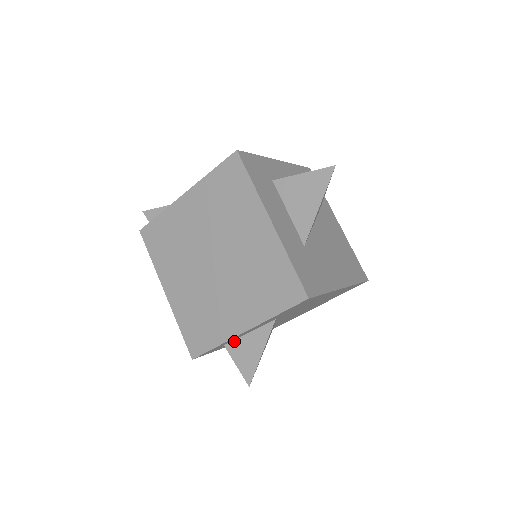
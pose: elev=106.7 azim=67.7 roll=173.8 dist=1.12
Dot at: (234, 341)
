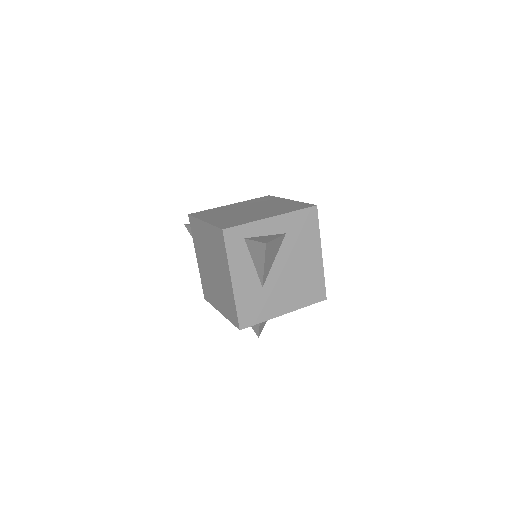
Dot at: (253, 237)
